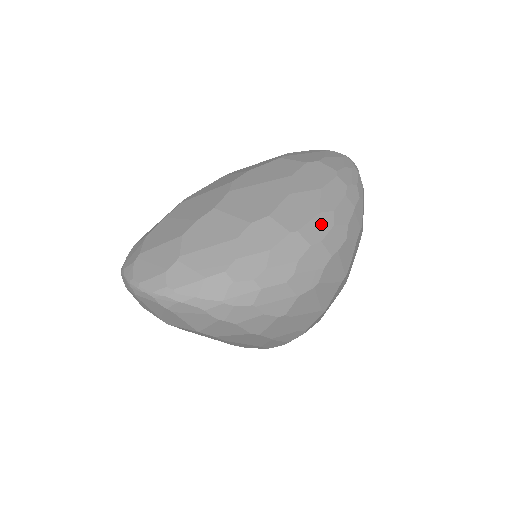
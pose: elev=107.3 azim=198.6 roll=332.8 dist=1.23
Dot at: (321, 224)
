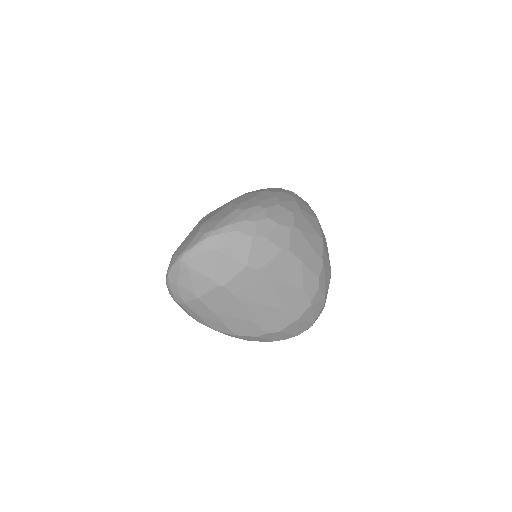
Dot at: occluded
